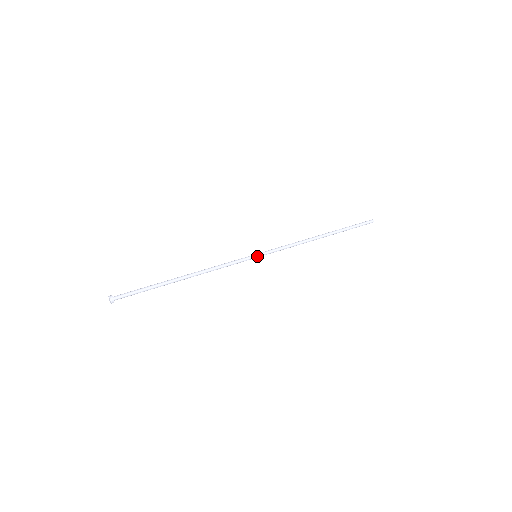
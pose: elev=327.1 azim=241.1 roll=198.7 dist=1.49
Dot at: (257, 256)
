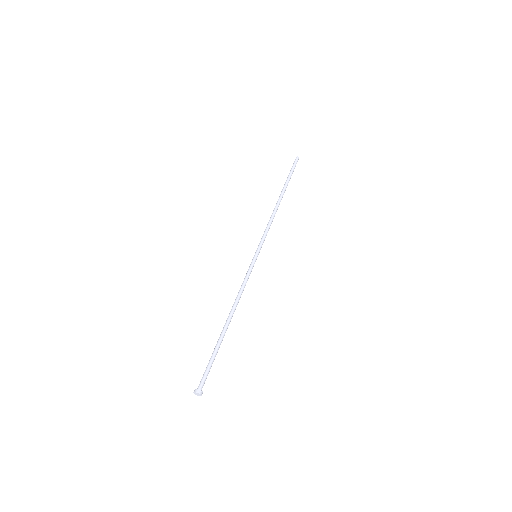
Dot at: occluded
